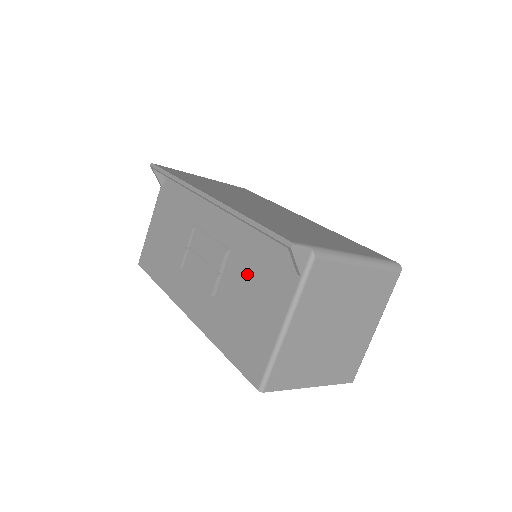
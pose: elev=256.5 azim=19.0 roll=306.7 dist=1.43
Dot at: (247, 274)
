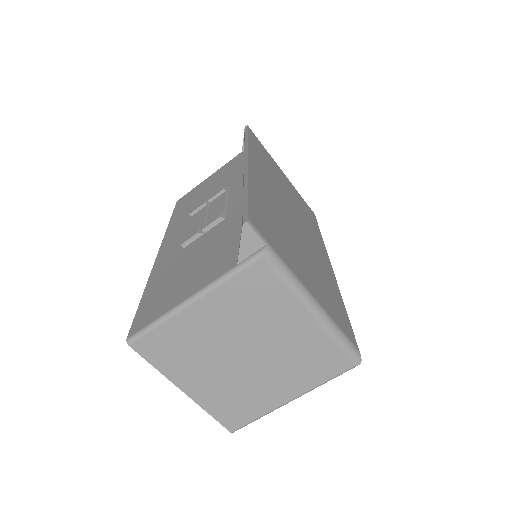
Dot at: (214, 243)
